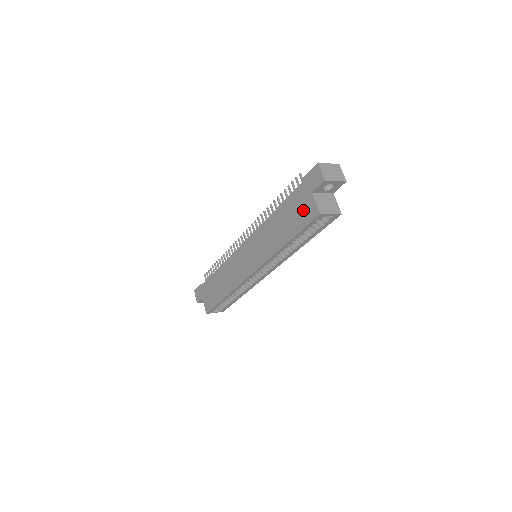
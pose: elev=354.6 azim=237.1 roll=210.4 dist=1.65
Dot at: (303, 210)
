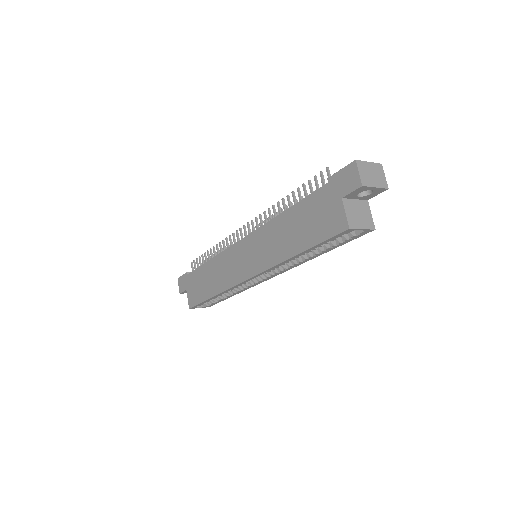
Dot at: (326, 218)
